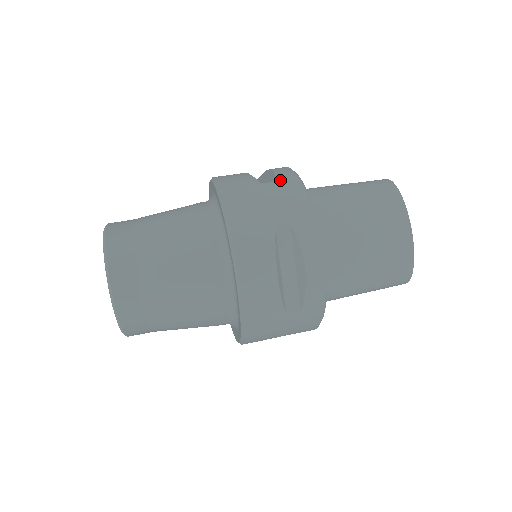
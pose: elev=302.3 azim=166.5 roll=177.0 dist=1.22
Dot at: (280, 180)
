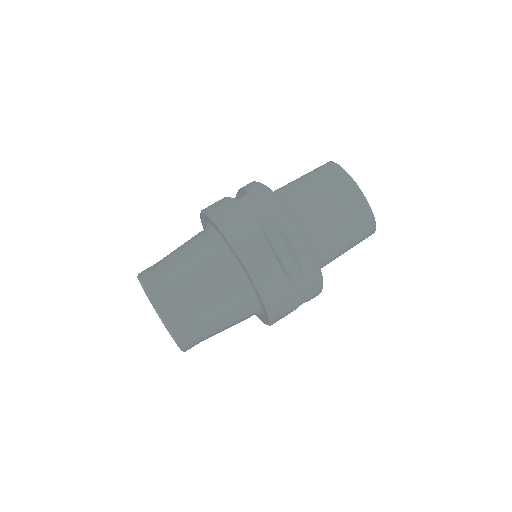
Dot at: (251, 192)
